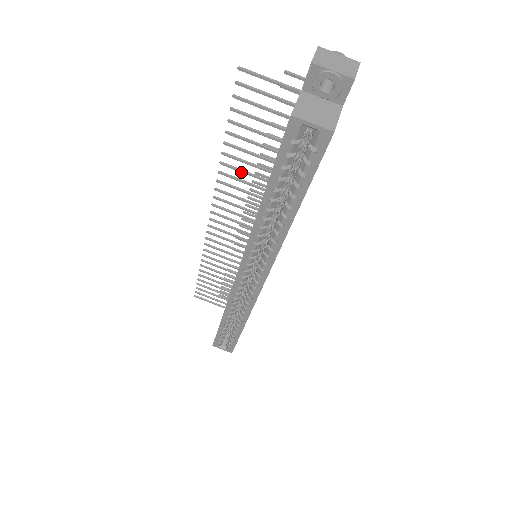
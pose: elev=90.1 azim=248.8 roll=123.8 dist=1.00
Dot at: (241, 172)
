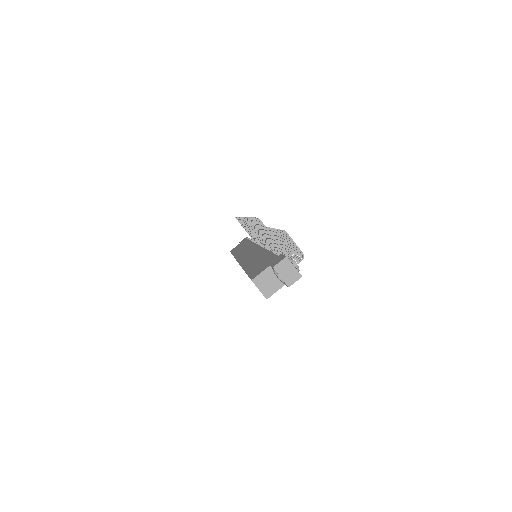
Dot at: (258, 230)
